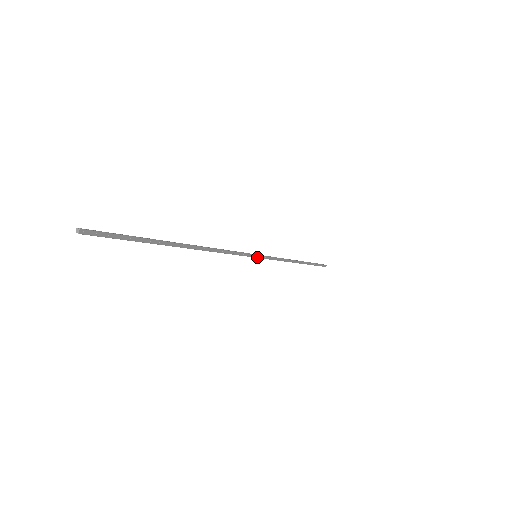
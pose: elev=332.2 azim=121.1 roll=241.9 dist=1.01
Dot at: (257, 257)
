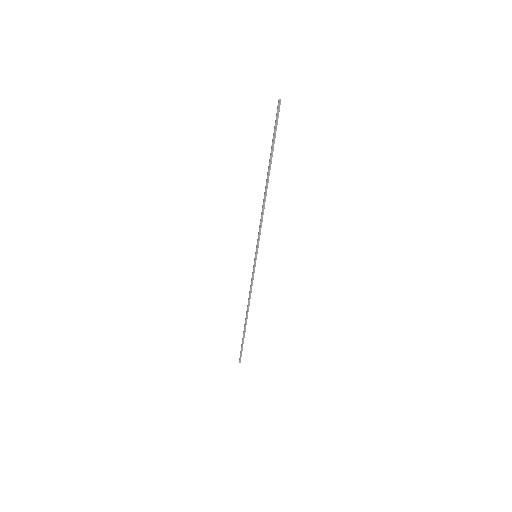
Dot at: occluded
